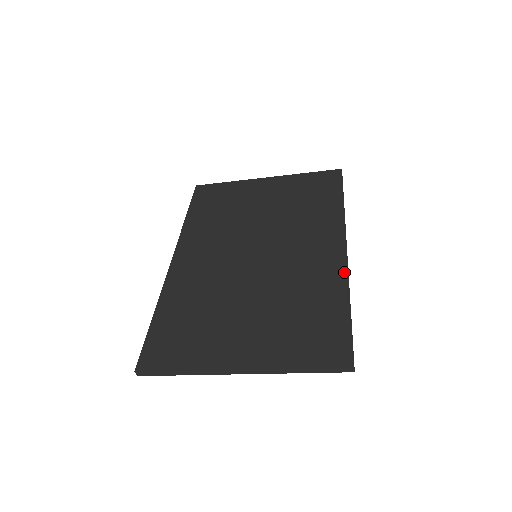
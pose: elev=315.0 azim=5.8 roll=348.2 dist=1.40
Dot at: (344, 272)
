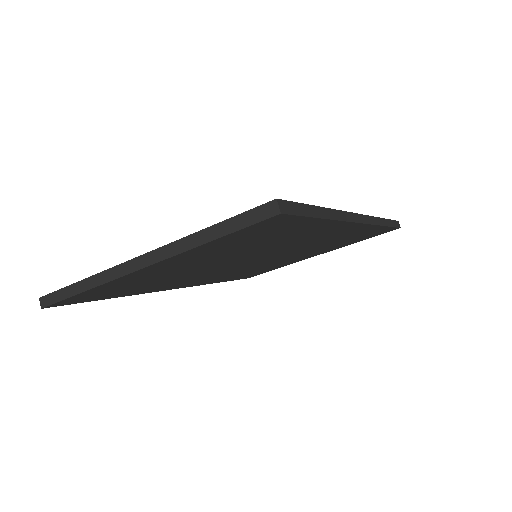
Dot at: occluded
